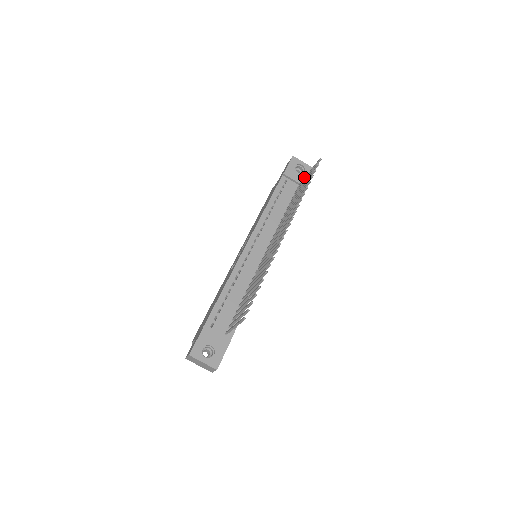
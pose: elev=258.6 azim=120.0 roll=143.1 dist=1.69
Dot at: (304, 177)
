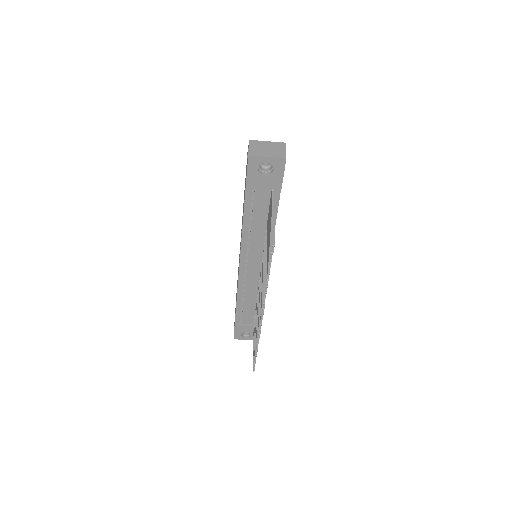
Dot at: (276, 178)
